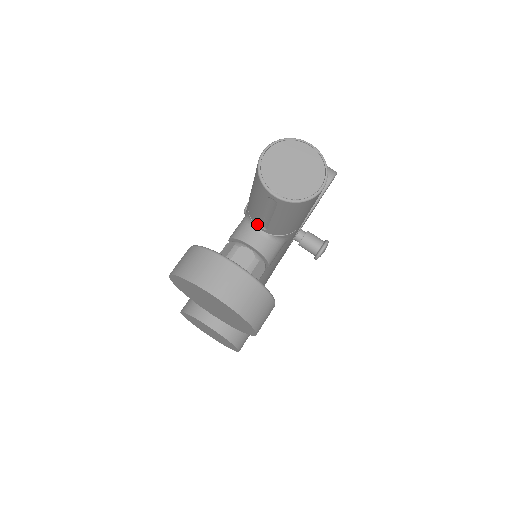
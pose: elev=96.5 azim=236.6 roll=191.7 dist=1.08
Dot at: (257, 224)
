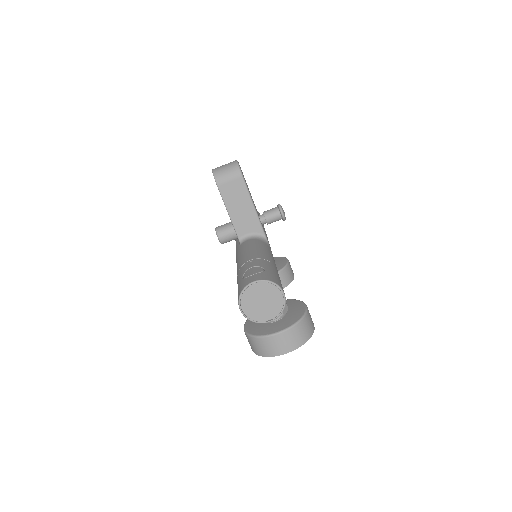
Dot at: occluded
